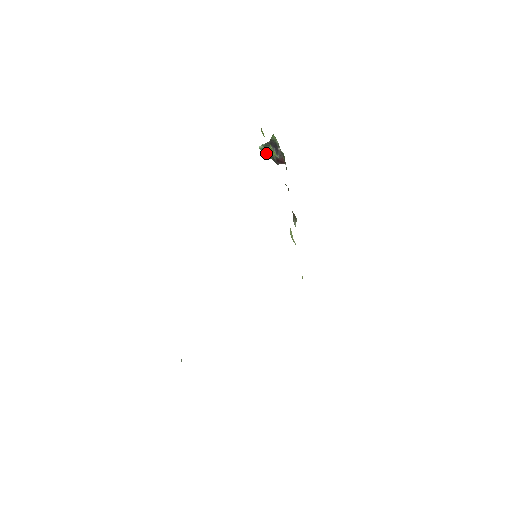
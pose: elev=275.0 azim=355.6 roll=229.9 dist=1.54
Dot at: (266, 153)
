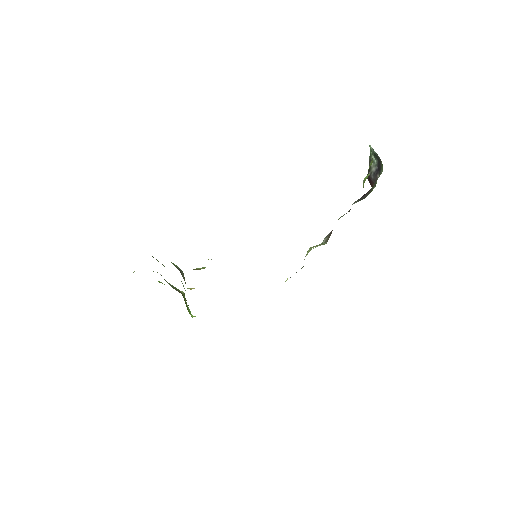
Dot at: (371, 155)
